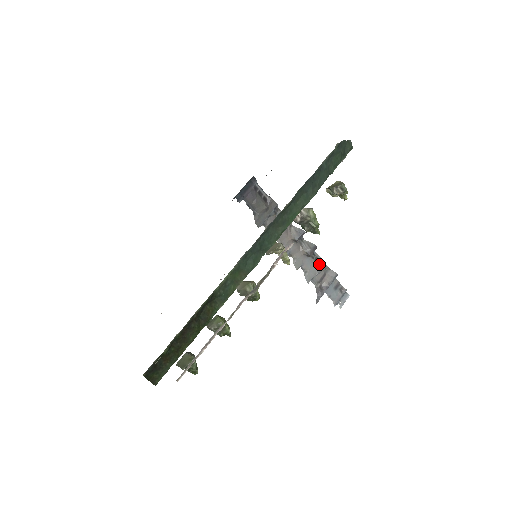
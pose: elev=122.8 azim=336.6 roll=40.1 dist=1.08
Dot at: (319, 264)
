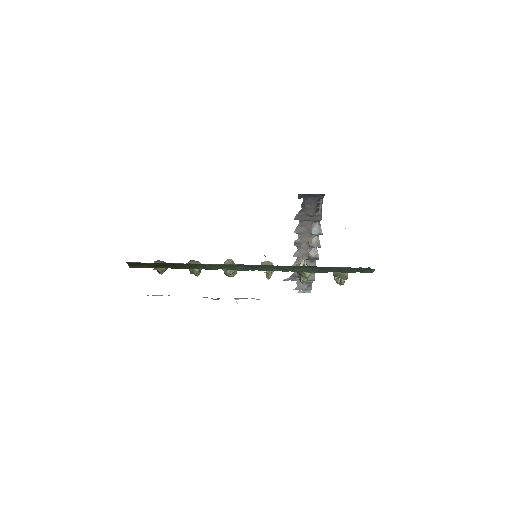
Dot at: occluded
